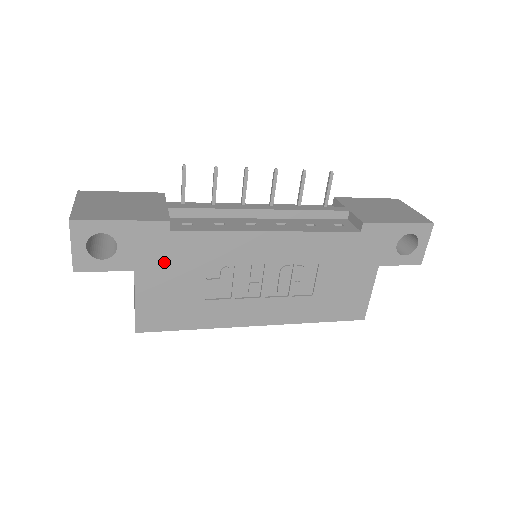
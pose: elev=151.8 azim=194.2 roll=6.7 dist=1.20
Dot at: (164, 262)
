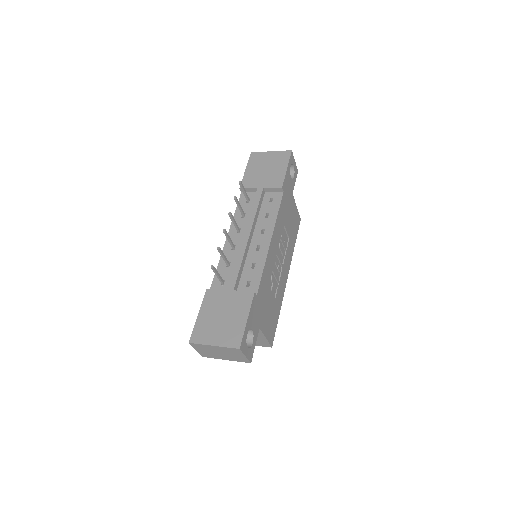
Dot at: (262, 309)
